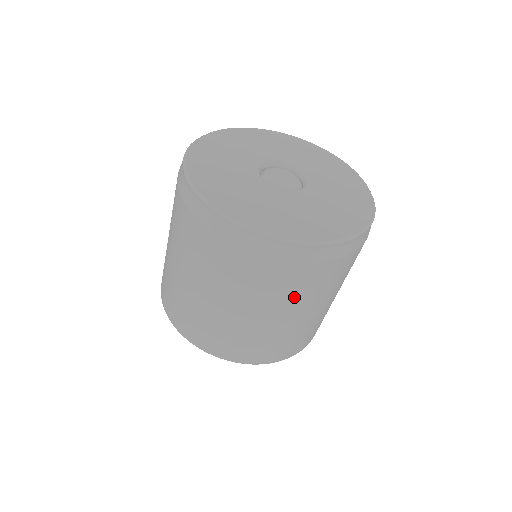
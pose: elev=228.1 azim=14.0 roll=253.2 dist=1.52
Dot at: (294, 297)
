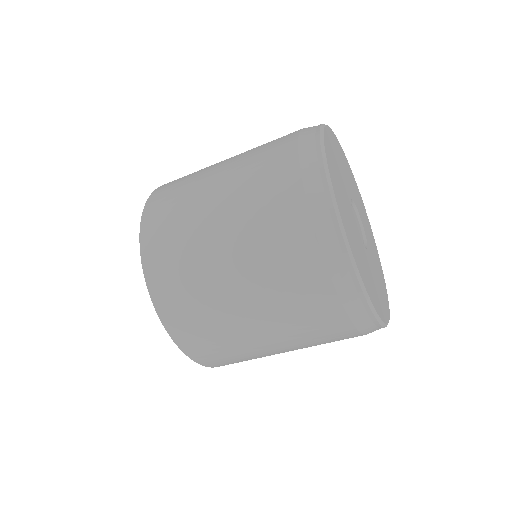
Dot at: occluded
